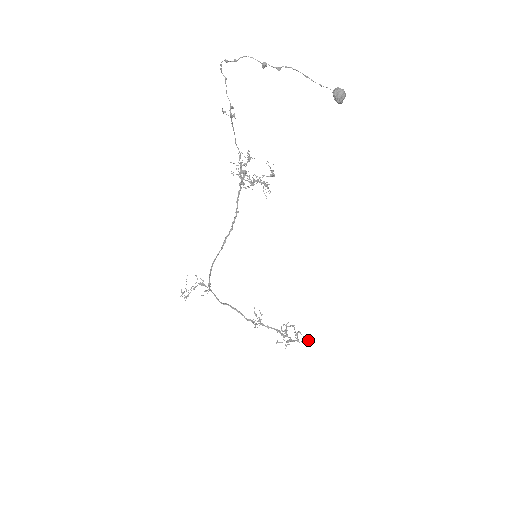
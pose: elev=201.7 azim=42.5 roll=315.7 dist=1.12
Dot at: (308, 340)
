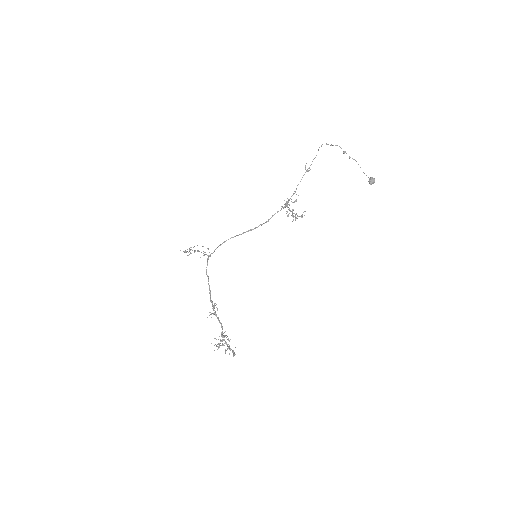
Dot at: (234, 355)
